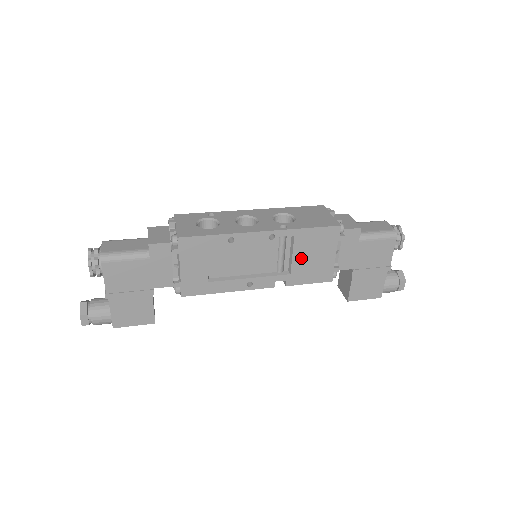
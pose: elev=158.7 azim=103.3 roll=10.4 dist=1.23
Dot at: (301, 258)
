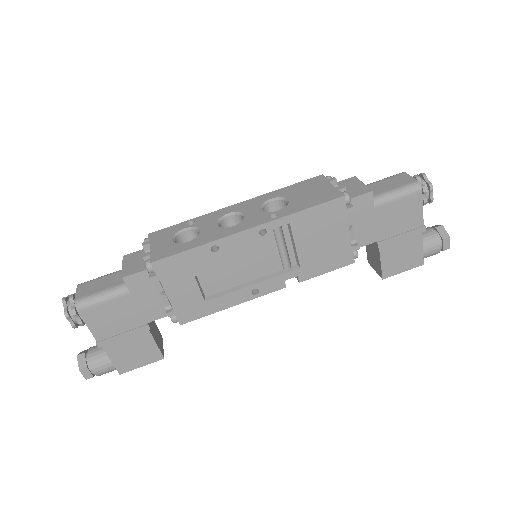
Dot at: (307, 246)
